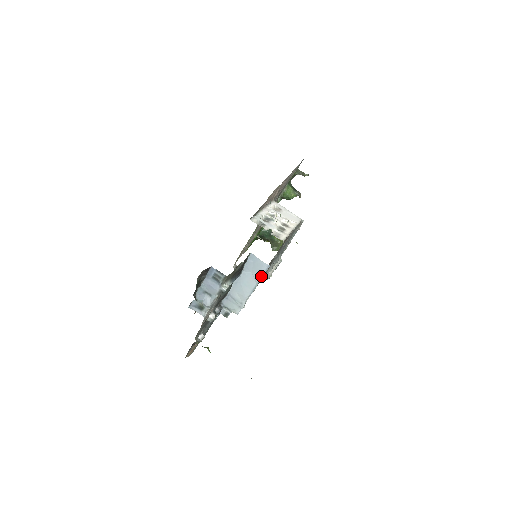
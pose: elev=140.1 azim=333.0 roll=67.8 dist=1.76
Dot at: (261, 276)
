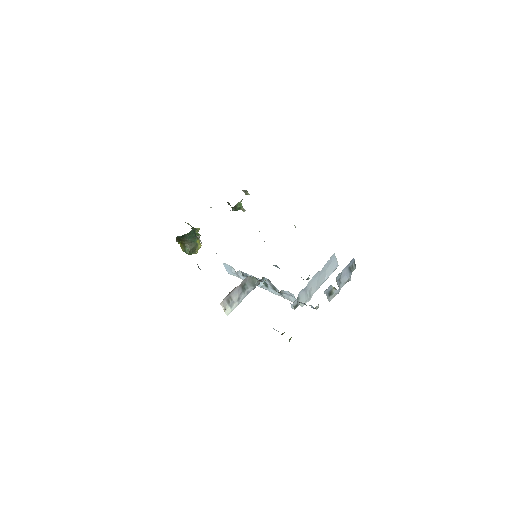
Dot at: occluded
